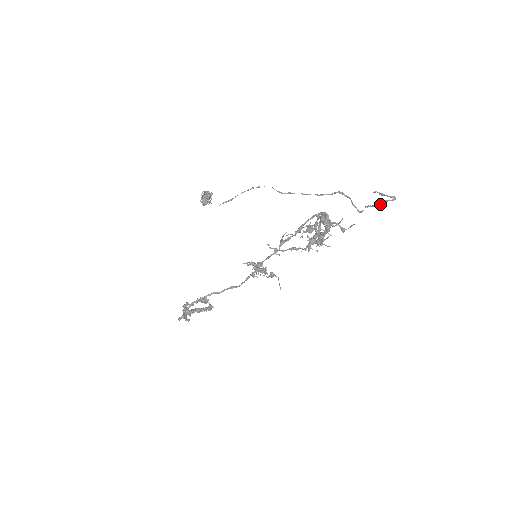
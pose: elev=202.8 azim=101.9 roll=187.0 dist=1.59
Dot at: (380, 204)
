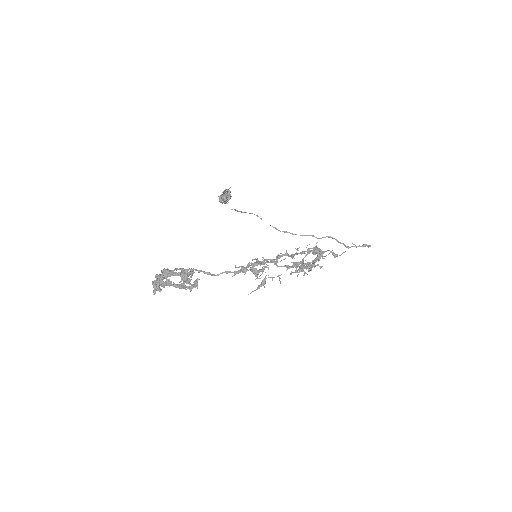
Dot at: (360, 246)
